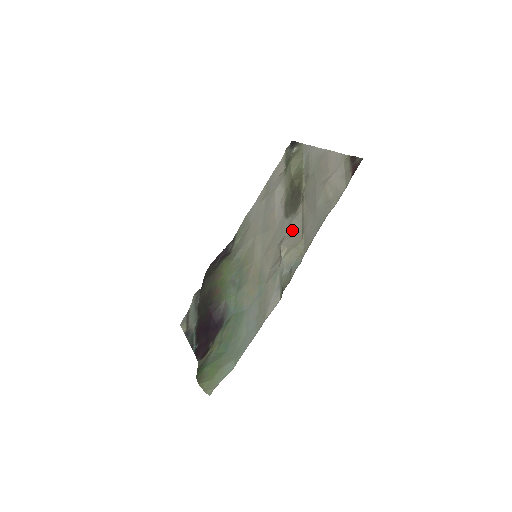
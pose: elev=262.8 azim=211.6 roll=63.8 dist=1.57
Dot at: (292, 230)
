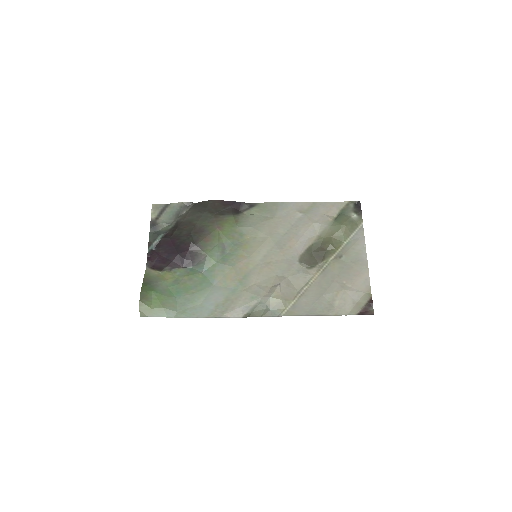
Dot at: (294, 280)
